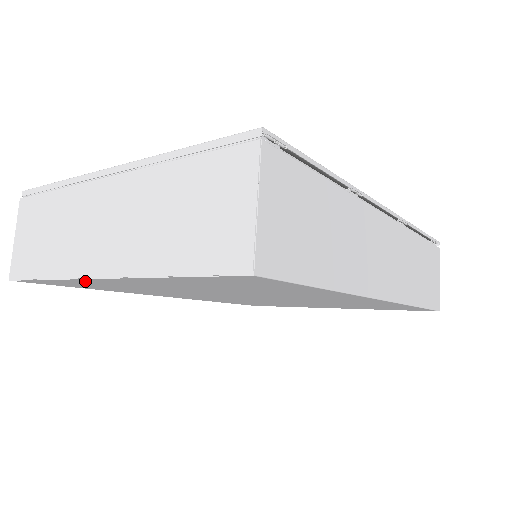
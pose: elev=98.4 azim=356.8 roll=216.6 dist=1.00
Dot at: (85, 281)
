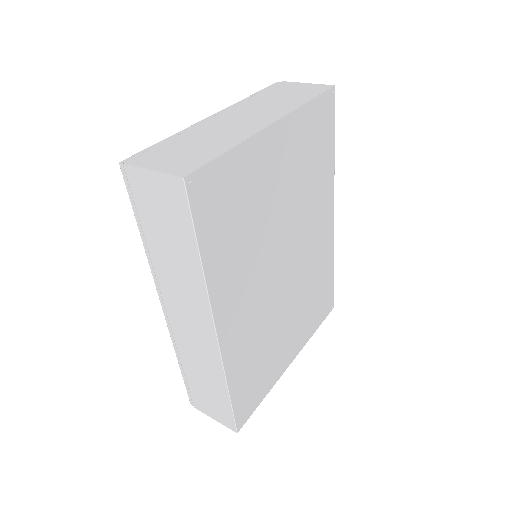
Dot at: (252, 151)
